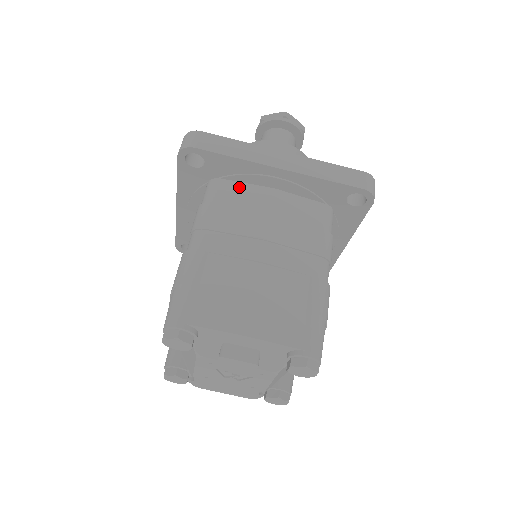
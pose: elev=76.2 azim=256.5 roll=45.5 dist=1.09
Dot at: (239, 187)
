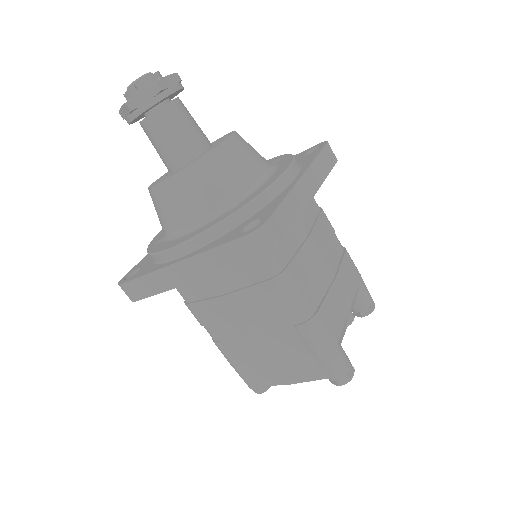
Dot at: occluded
